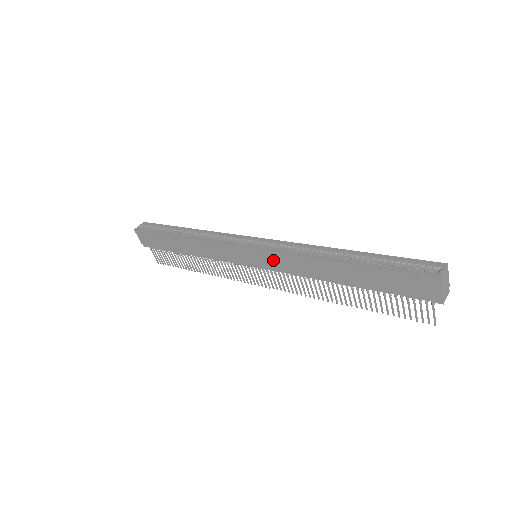
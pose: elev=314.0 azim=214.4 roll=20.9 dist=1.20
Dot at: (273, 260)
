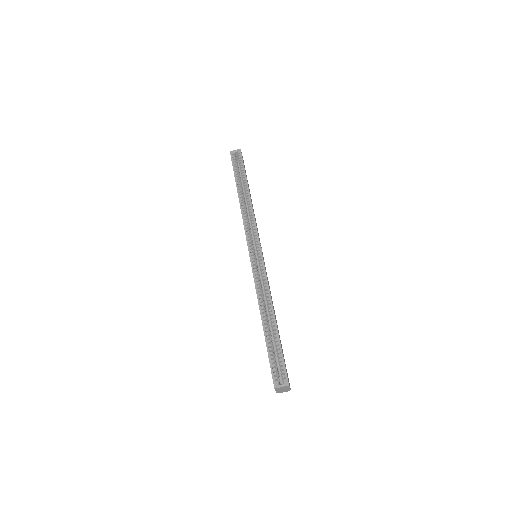
Dot at: occluded
